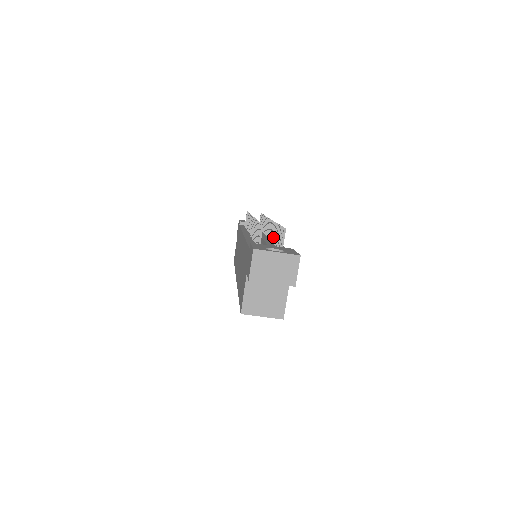
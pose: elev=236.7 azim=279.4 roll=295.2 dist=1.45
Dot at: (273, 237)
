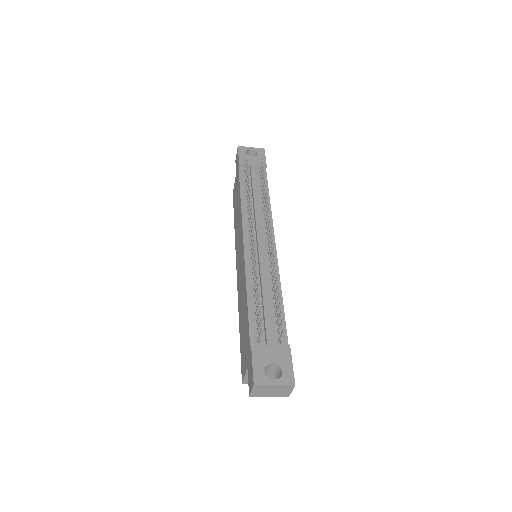
Dot at: (273, 279)
